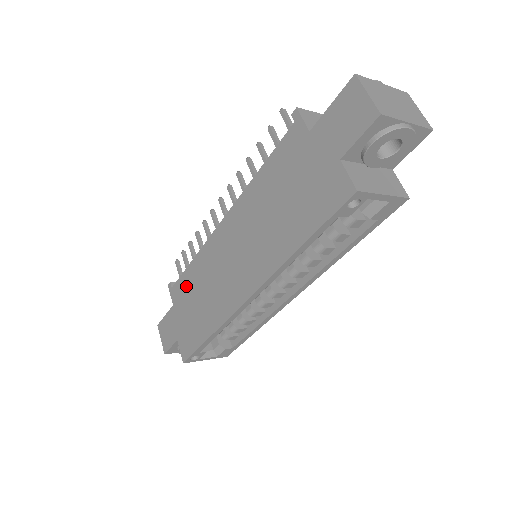
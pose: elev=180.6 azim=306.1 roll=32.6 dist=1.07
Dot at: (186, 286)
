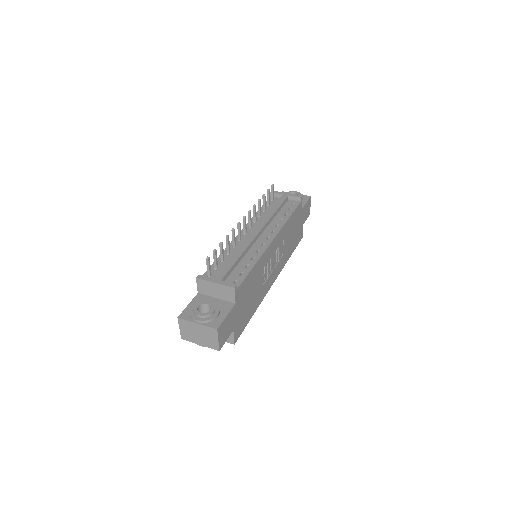
Dot at: occluded
